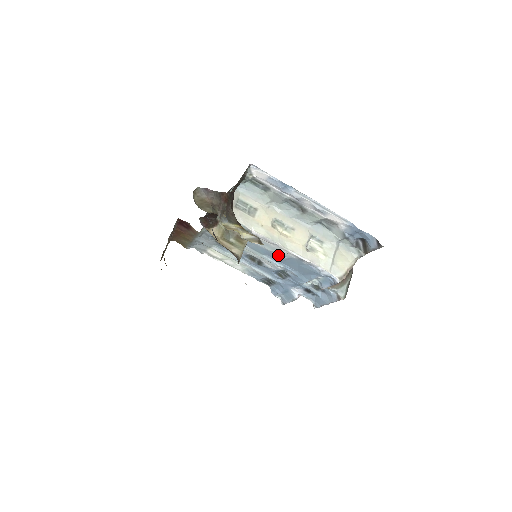
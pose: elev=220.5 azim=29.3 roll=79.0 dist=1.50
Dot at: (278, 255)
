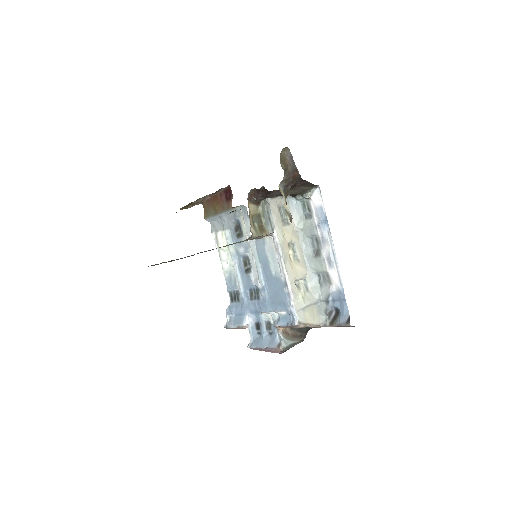
Dot at: (271, 269)
